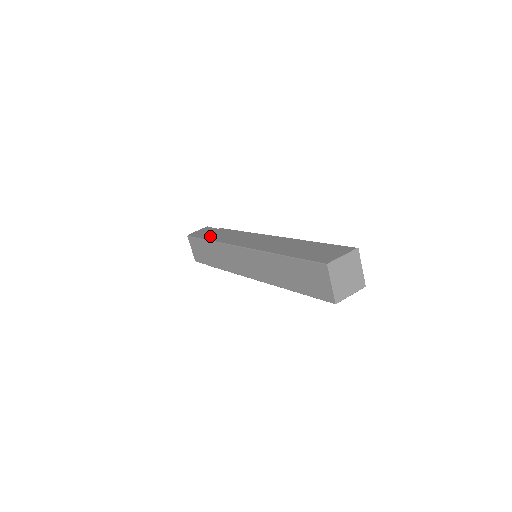
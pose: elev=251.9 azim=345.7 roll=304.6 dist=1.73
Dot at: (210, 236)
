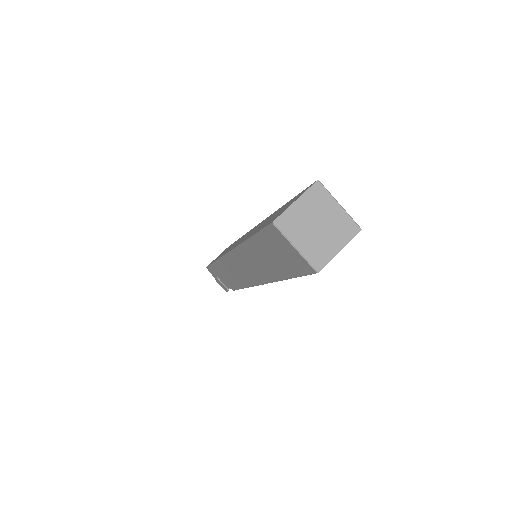
Dot at: occluded
